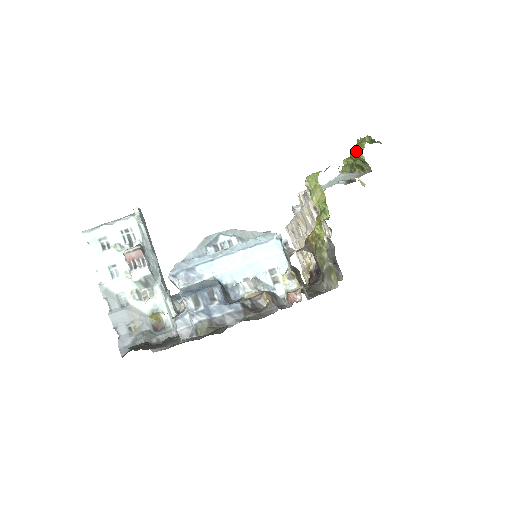
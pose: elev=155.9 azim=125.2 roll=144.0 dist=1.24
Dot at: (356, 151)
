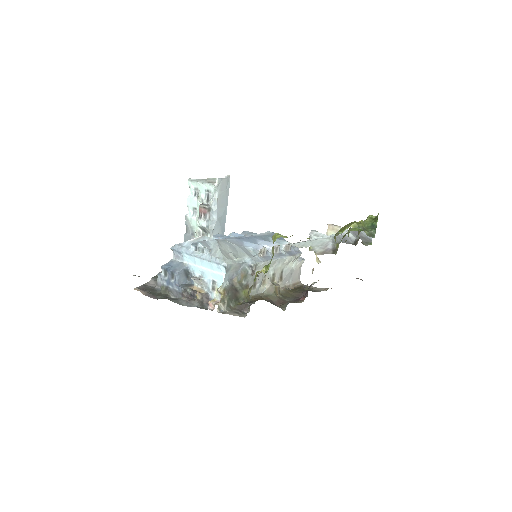
Dot at: (340, 230)
